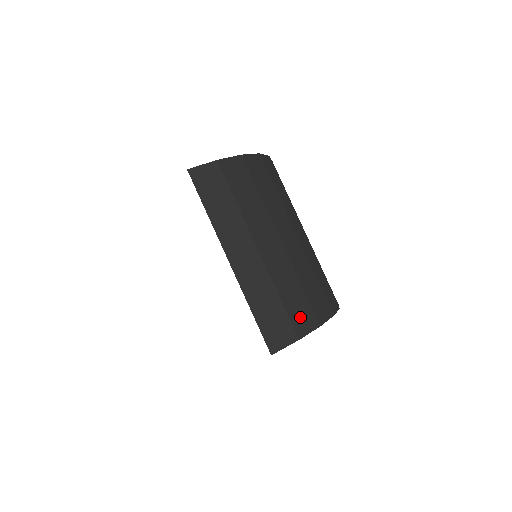
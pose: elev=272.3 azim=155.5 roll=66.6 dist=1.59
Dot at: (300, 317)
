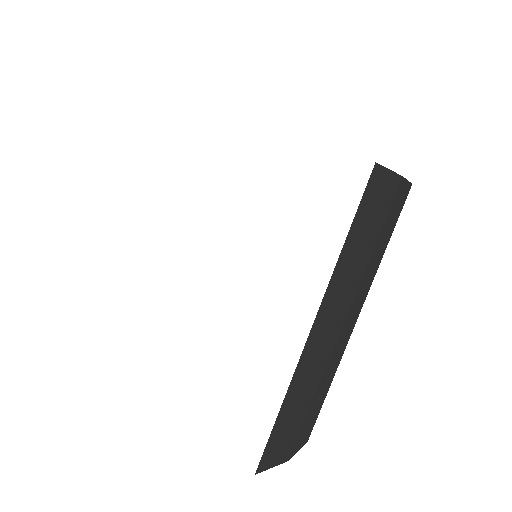
Dot at: (306, 429)
